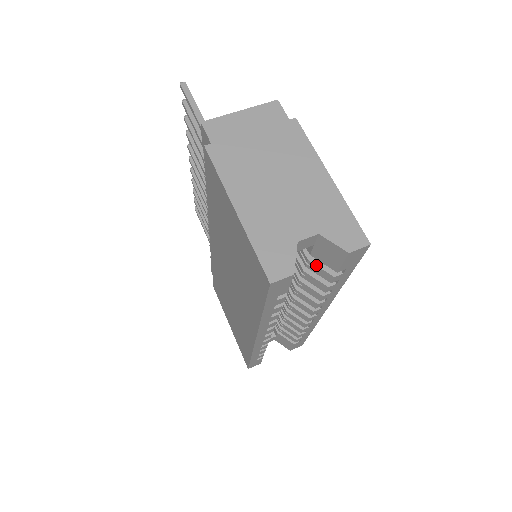
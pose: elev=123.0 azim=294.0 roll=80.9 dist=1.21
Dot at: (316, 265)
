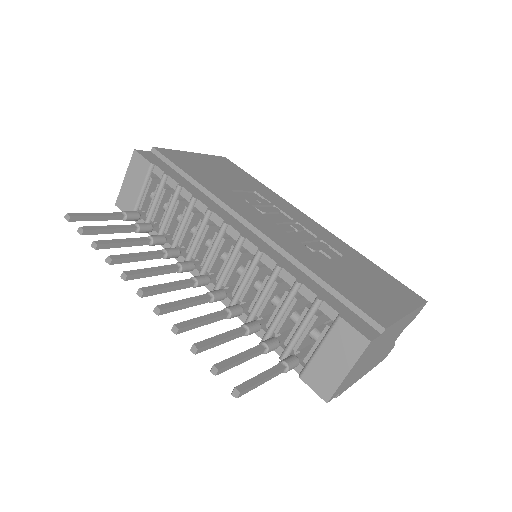
Dot at: occluded
